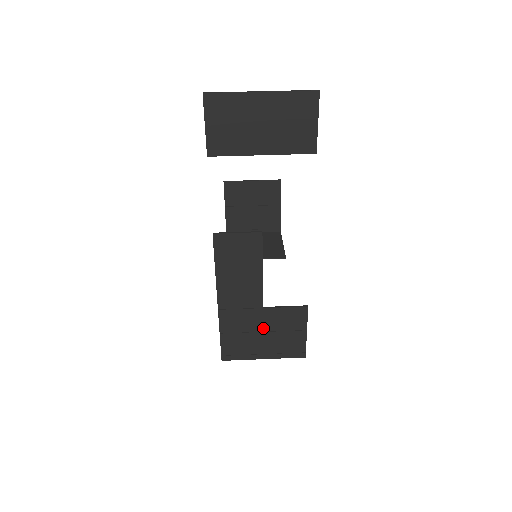
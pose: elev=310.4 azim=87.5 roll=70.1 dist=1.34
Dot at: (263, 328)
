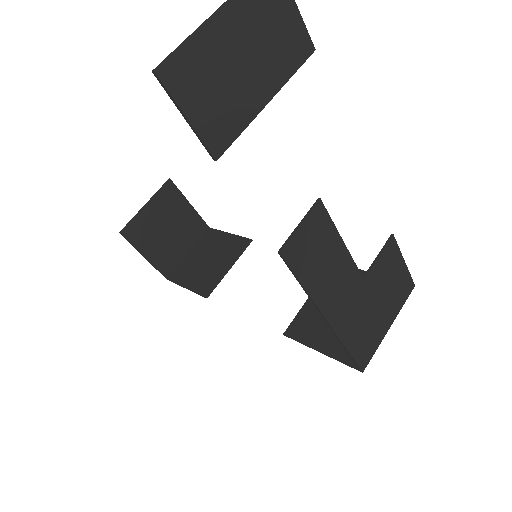
Dot at: (374, 299)
